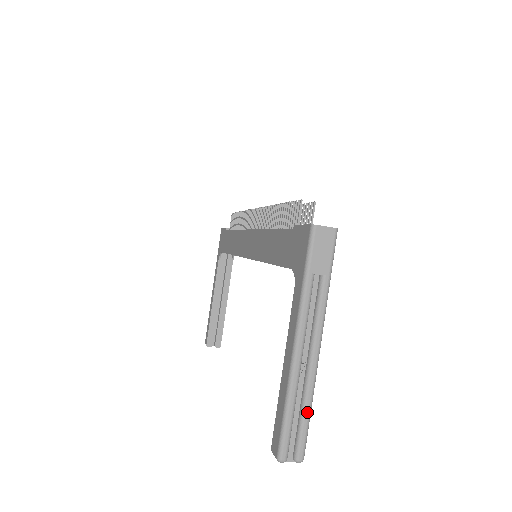
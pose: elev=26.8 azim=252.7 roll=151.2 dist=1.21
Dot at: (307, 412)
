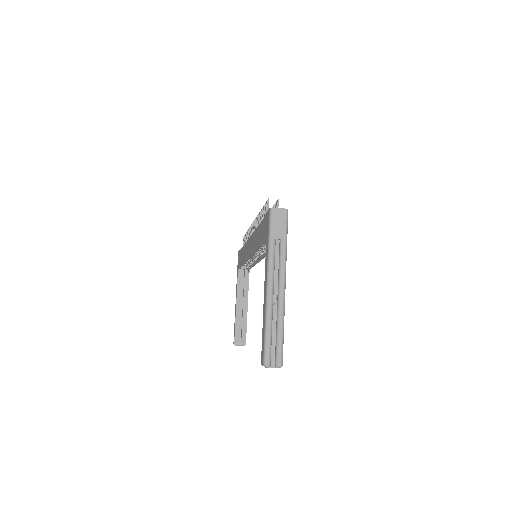
Dot at: (281, 331)
